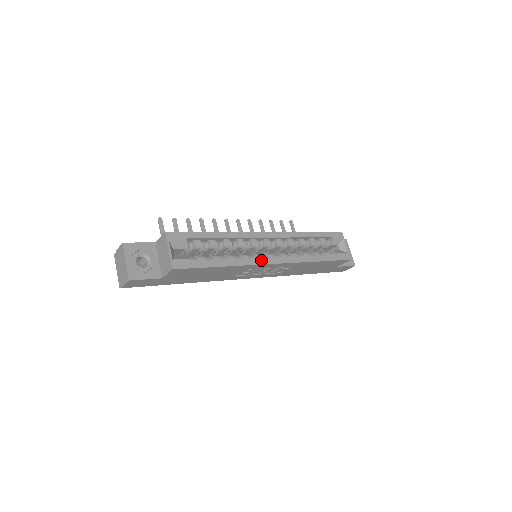
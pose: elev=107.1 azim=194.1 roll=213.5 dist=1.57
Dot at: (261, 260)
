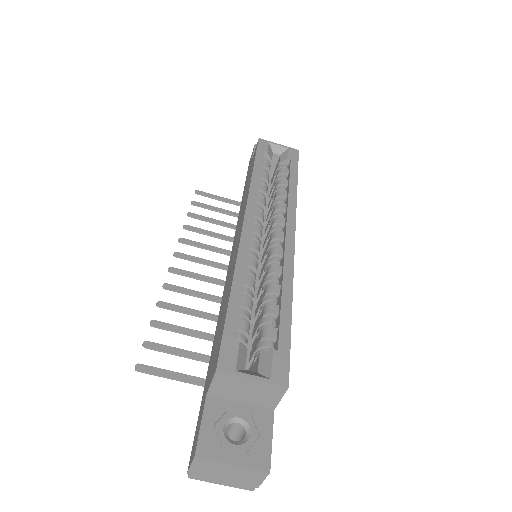
Dot at: (287, 249)
